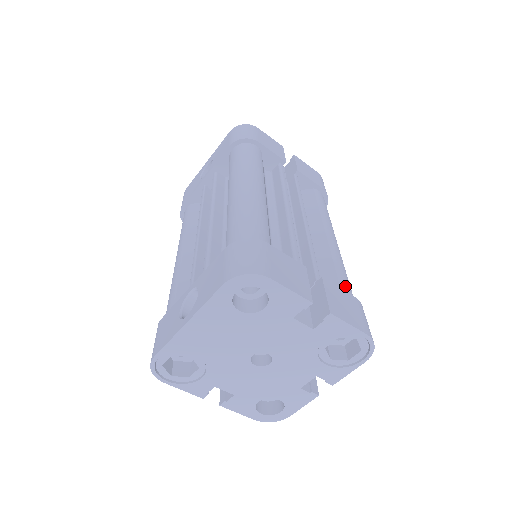
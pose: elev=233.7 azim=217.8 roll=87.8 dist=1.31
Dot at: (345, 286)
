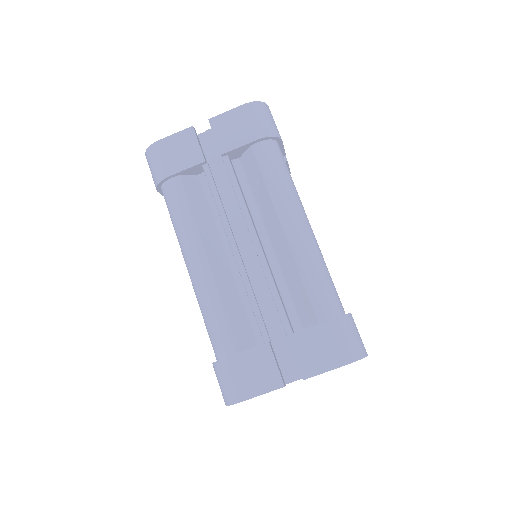
Dot at: (317, 304)
